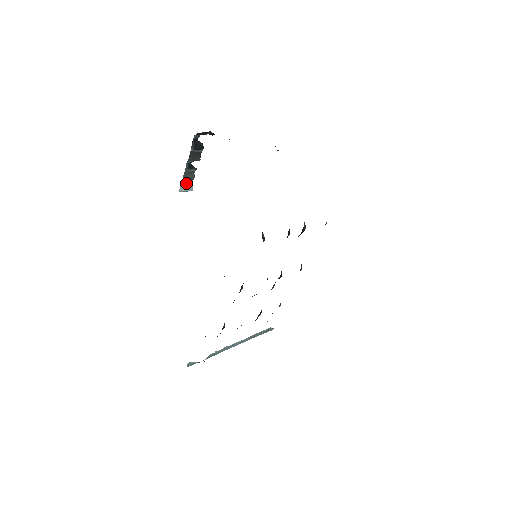
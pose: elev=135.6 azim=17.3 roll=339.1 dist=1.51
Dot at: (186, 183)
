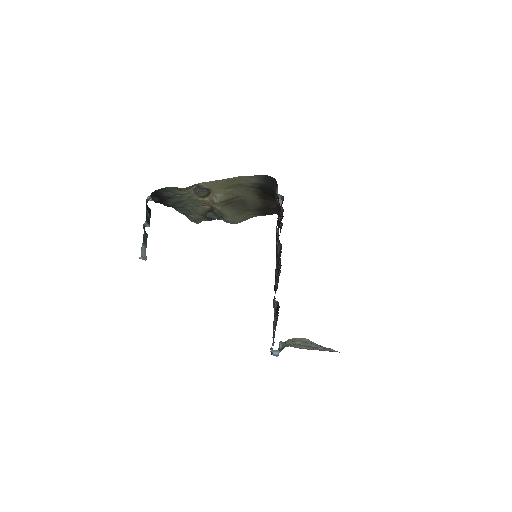
Dot at: (143, 249)
